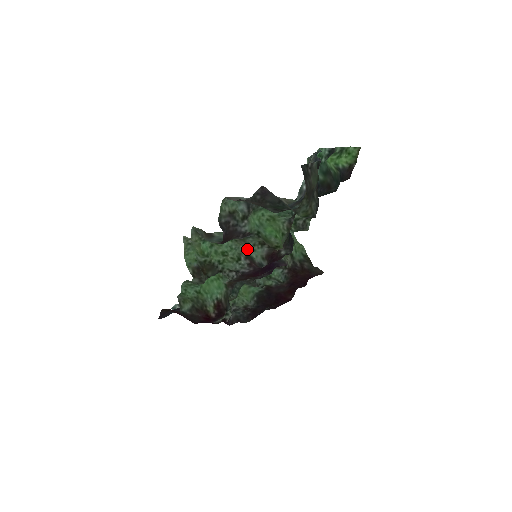
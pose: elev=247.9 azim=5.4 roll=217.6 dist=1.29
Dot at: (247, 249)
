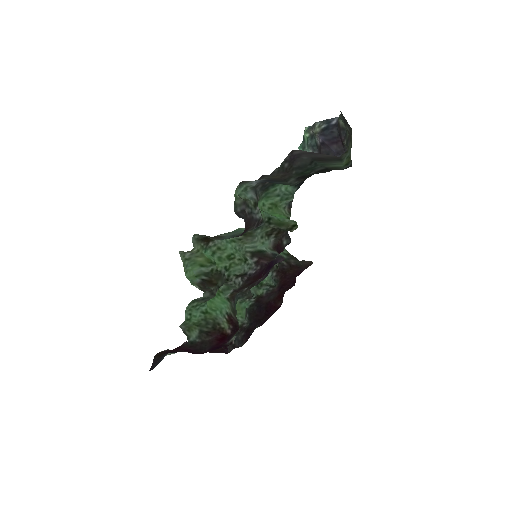
Dot at: (255, 244)
